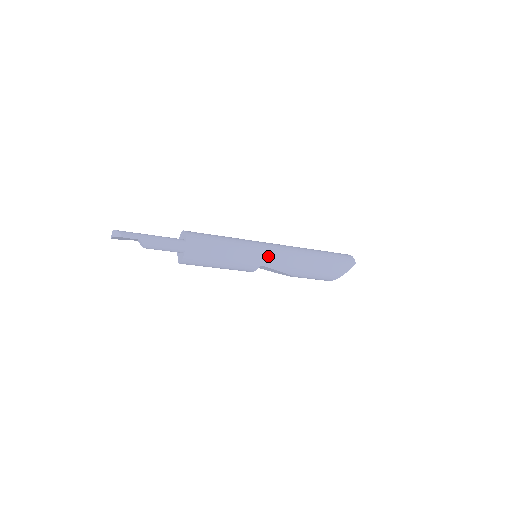
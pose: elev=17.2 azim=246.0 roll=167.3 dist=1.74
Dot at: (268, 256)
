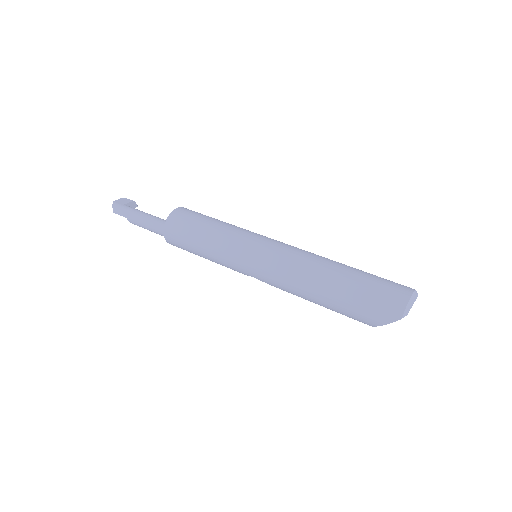
Dot at: (253, 267)
